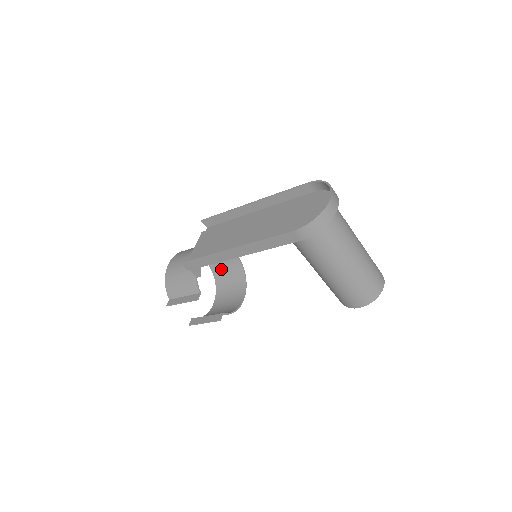
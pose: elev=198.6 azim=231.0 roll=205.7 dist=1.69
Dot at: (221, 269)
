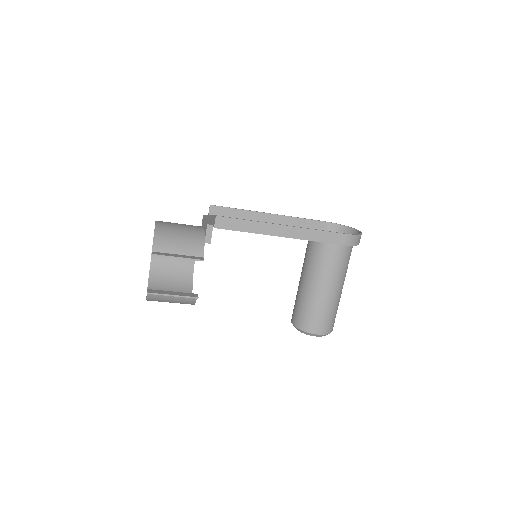
Dot at: (164, 268)
